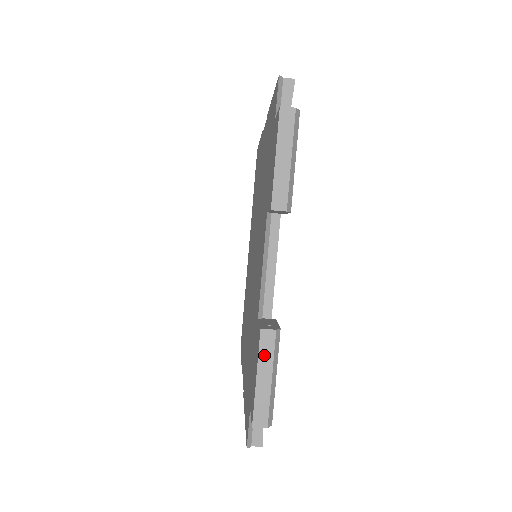
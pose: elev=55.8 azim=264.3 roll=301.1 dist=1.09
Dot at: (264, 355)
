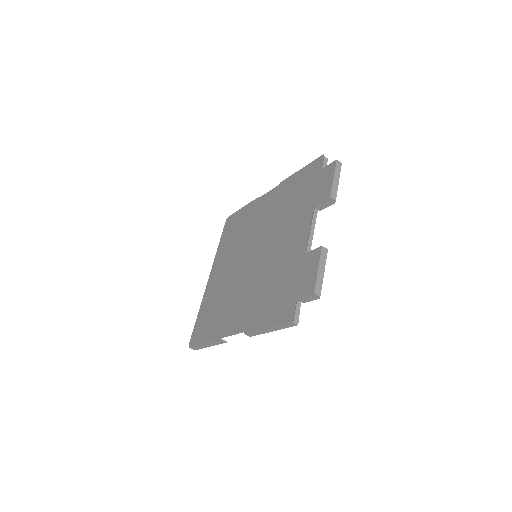
Dot at: (322, 259)
